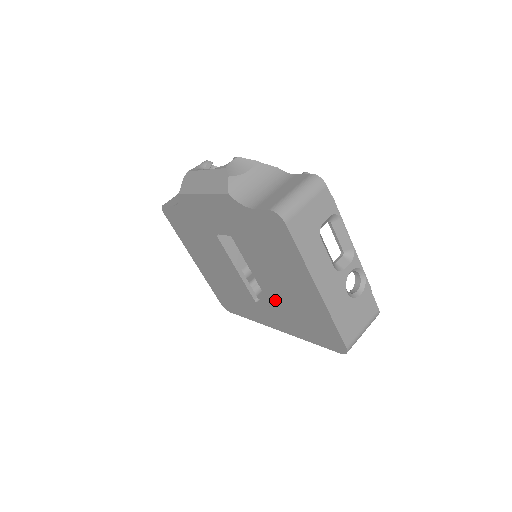
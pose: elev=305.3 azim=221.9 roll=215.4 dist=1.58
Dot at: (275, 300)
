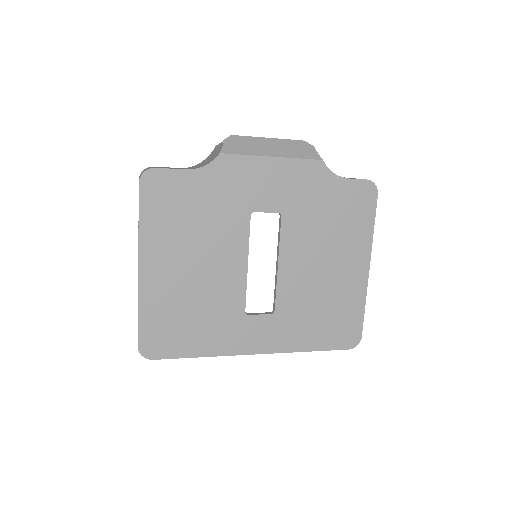
Dot at: (291, 299)
